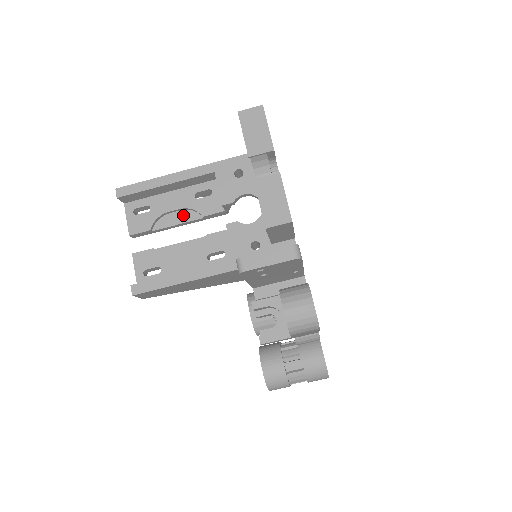
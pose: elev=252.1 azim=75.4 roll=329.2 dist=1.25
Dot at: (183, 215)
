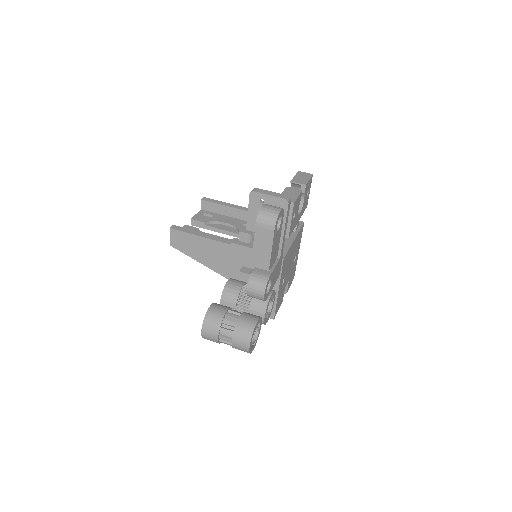
Dot at: (229, 228)
